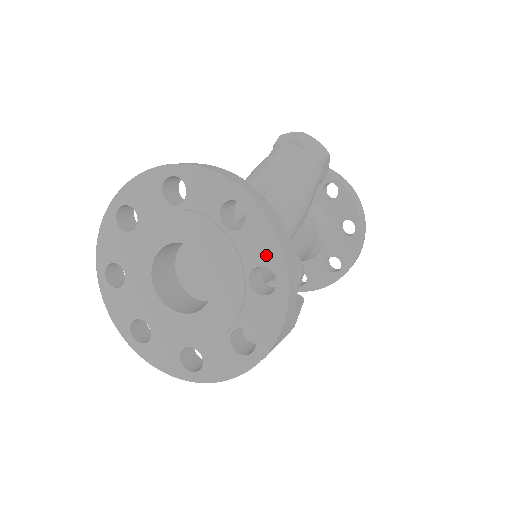
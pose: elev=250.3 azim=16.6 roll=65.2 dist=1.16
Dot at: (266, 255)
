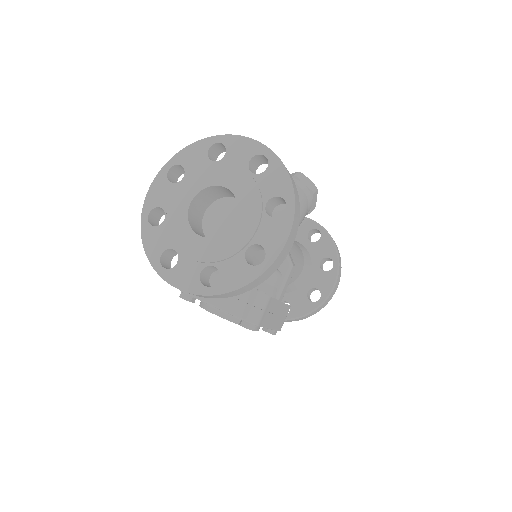
Dot at: (280, 188)
